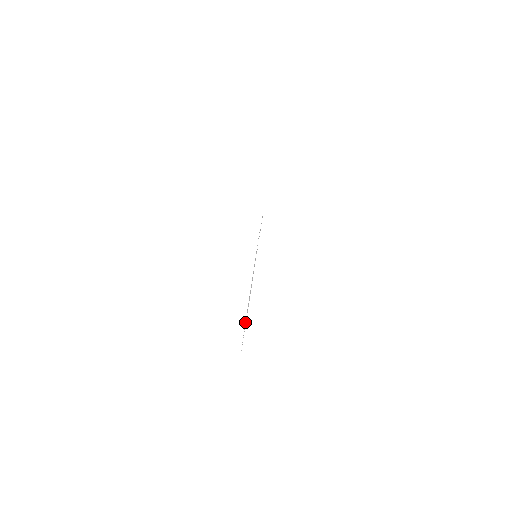
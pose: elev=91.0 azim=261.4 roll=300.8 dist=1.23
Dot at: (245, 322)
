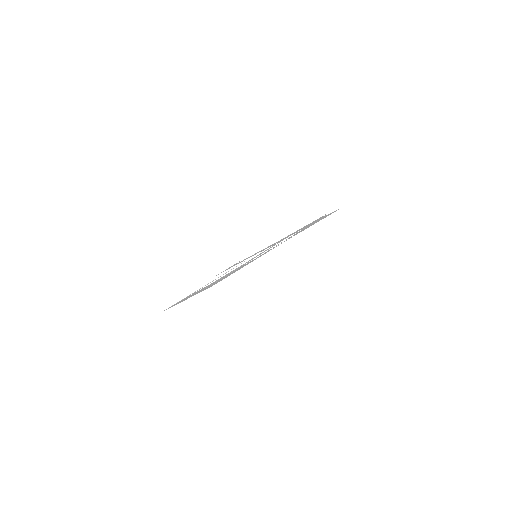
Dot at: (210, 284)
